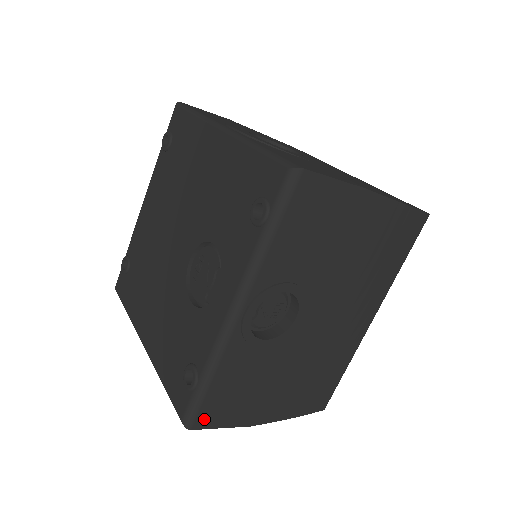
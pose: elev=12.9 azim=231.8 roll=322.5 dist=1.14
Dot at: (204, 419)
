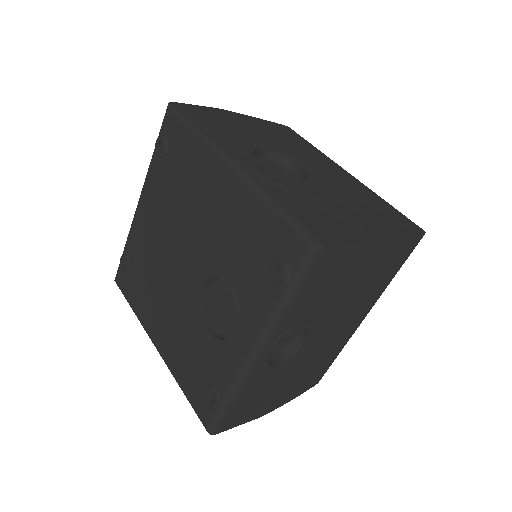
Dot at: (225, 425)
